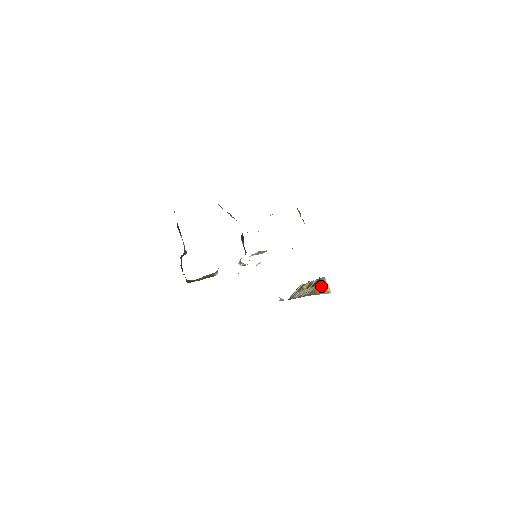
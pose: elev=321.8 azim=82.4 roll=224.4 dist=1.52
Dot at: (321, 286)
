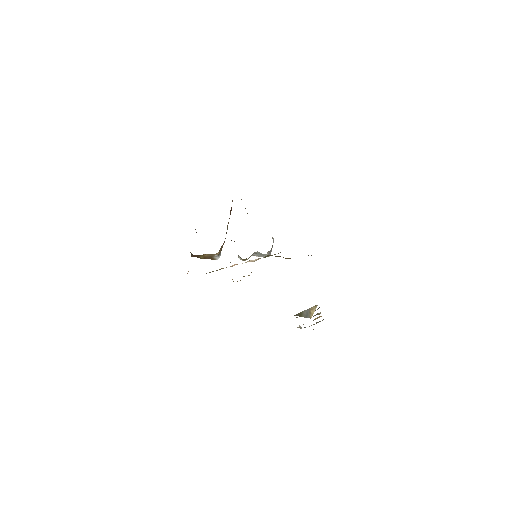
Dot at: (309, 311)
